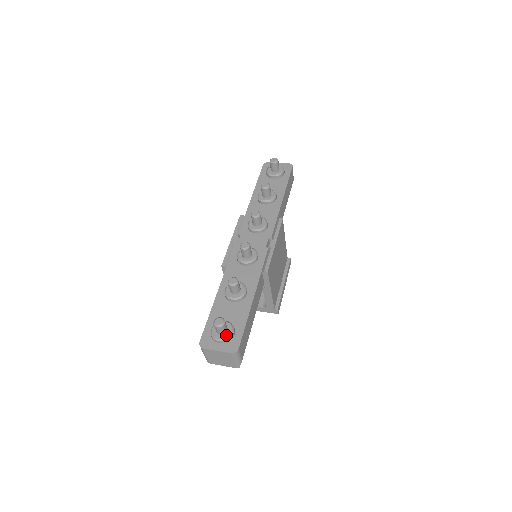
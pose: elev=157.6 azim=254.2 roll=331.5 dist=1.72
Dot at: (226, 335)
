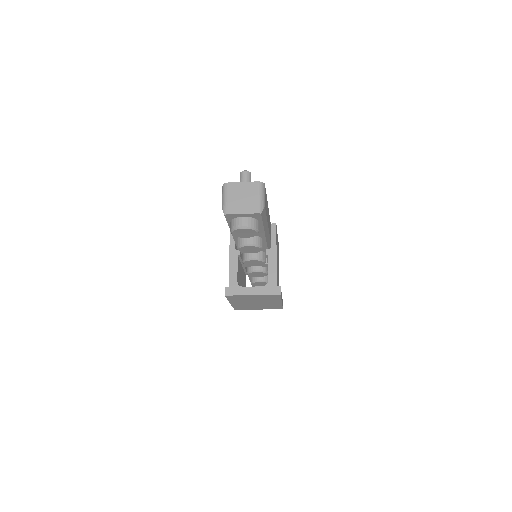
Dot at: occluded
